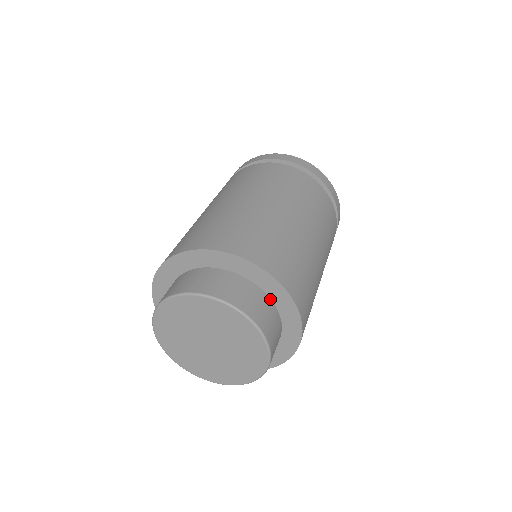
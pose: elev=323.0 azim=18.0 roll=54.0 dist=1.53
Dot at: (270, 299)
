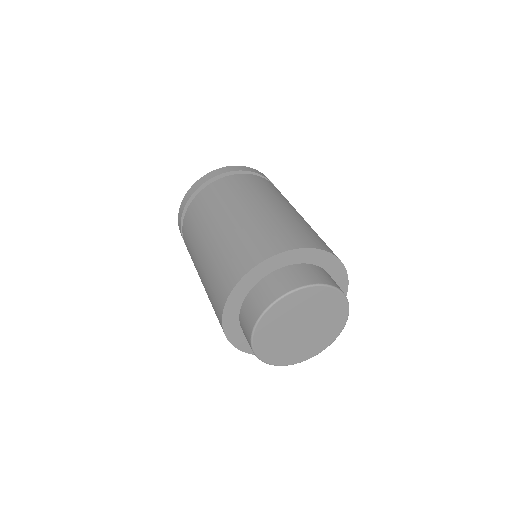
Dot at: (284, 267)
